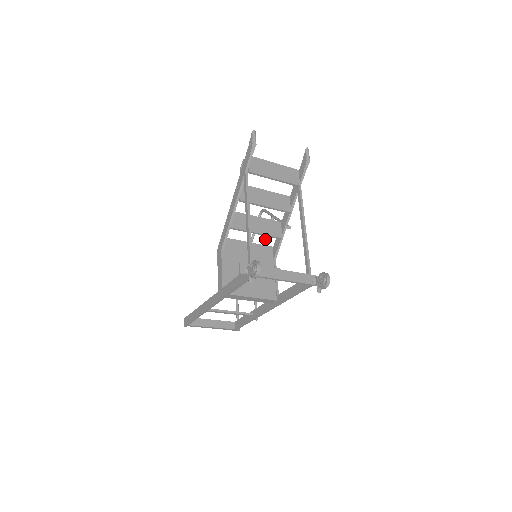
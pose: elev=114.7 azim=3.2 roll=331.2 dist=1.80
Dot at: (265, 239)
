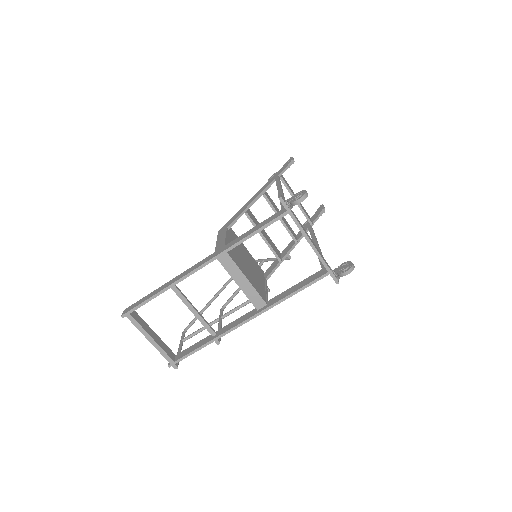
Dot at: occluded
